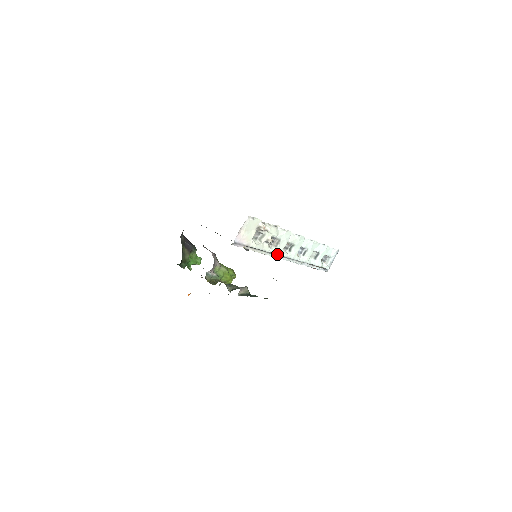
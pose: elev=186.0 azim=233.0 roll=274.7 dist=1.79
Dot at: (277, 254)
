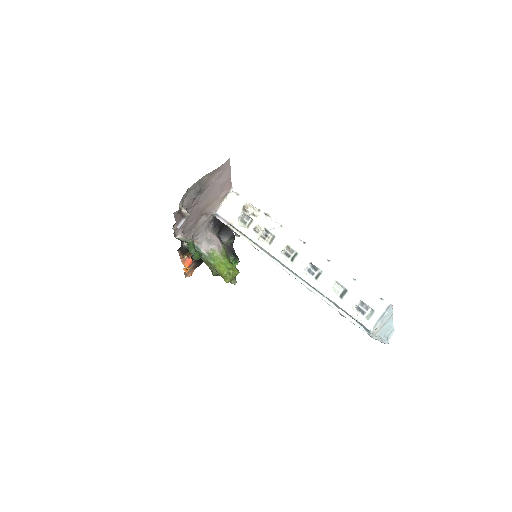
Dot at: (270, 253)
